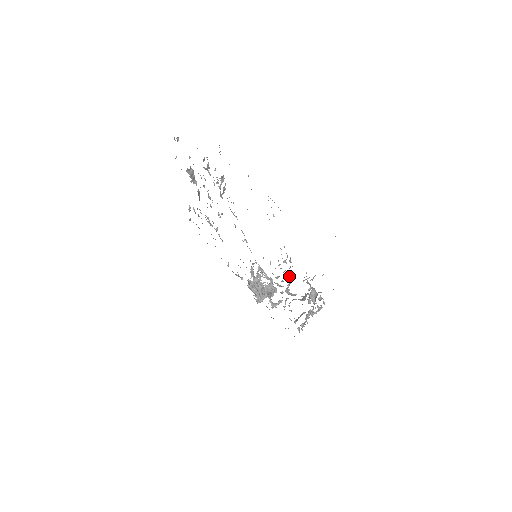
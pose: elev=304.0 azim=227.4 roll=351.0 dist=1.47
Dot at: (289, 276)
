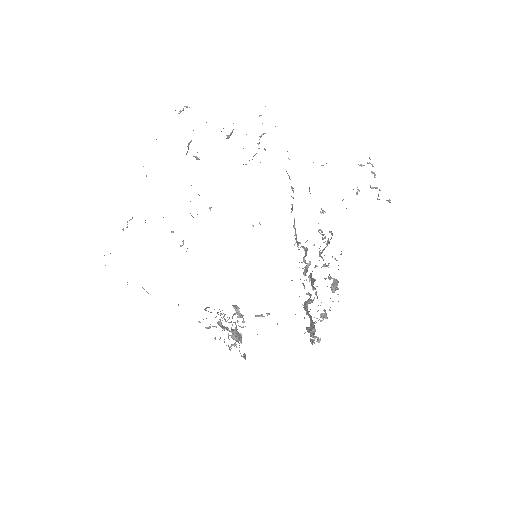
Dot at: occluded
